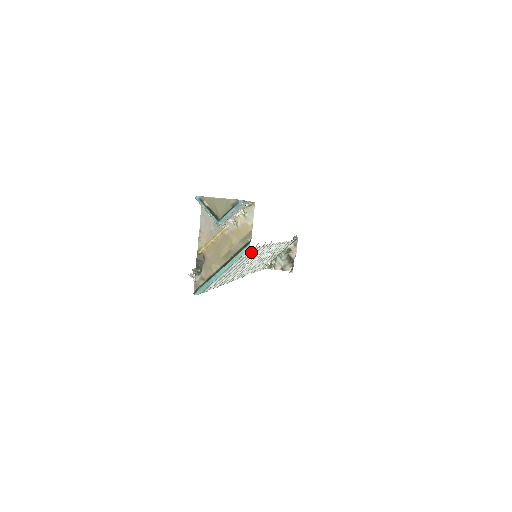
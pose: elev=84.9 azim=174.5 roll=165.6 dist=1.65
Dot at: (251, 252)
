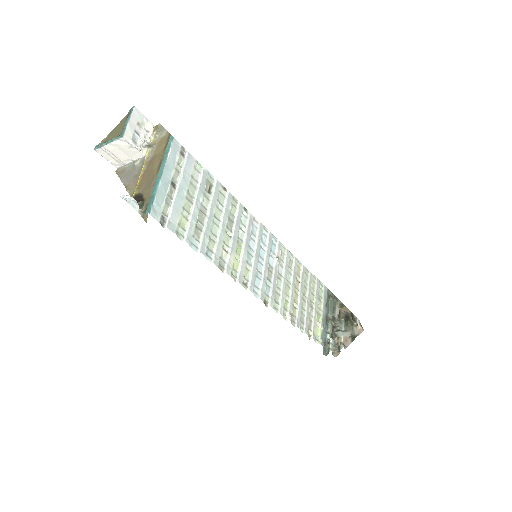
Dot at: (200, 176)
